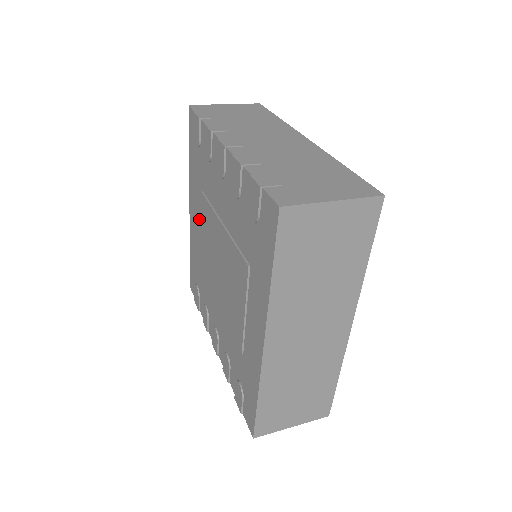
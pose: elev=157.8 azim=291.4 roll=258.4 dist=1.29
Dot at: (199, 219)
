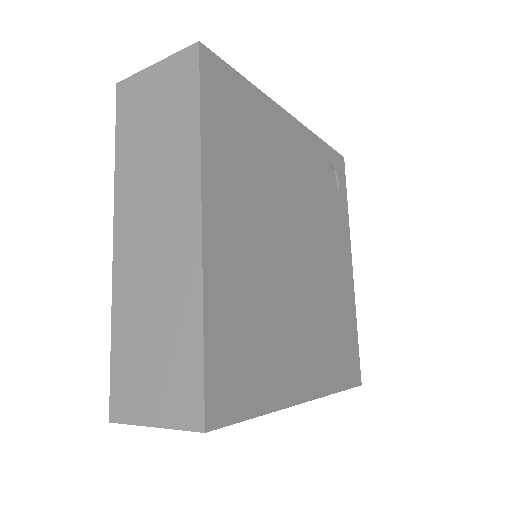
Dot at: occluded
